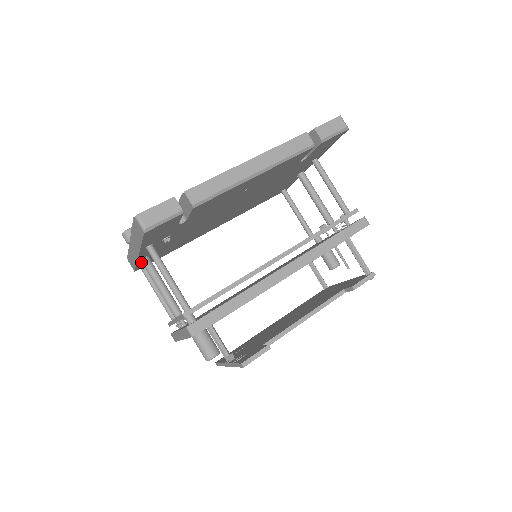
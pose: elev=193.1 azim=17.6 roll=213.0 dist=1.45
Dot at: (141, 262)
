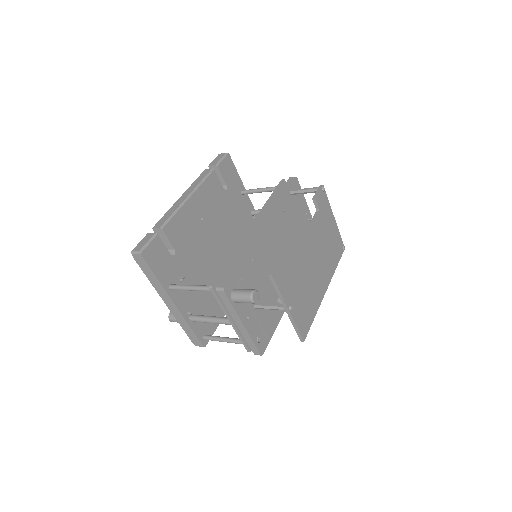
Dot at: (194, 326)
